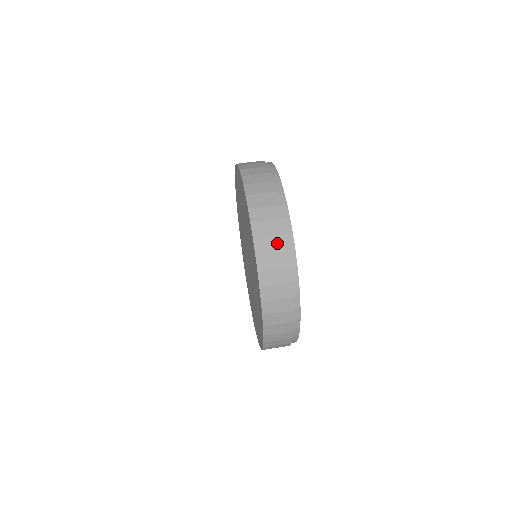
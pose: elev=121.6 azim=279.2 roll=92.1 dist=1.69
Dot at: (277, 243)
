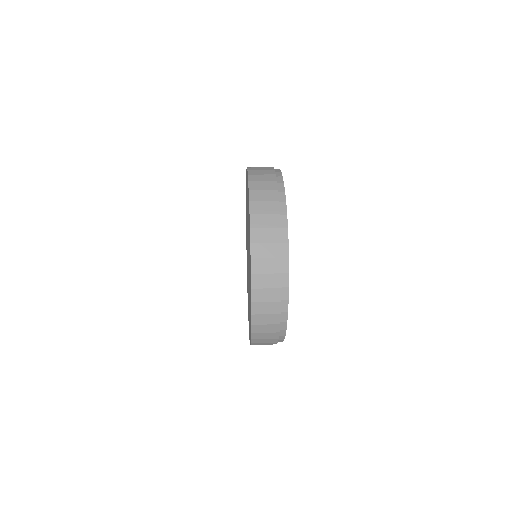
Dot at: (273, 295)
